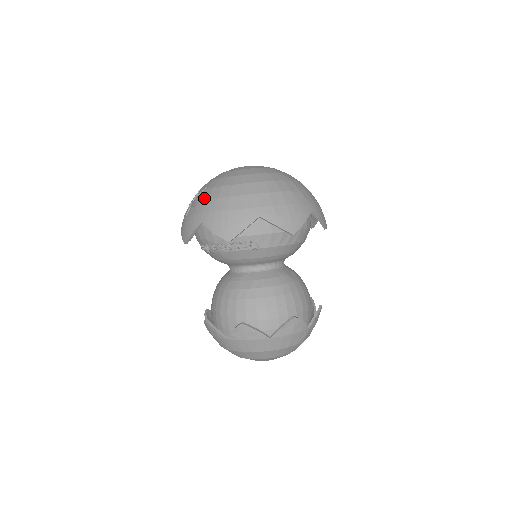
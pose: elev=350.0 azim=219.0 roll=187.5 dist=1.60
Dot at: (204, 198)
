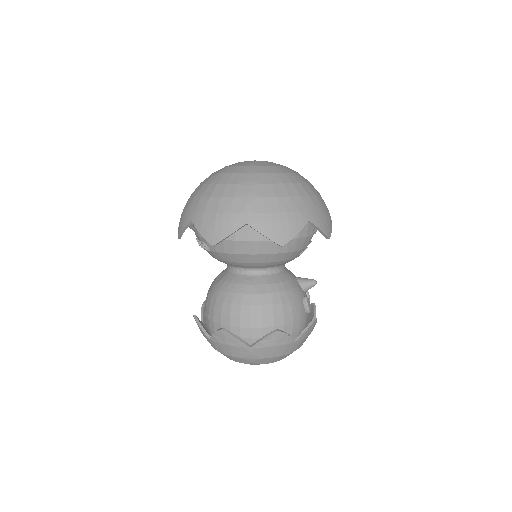
Dot at: occluded
